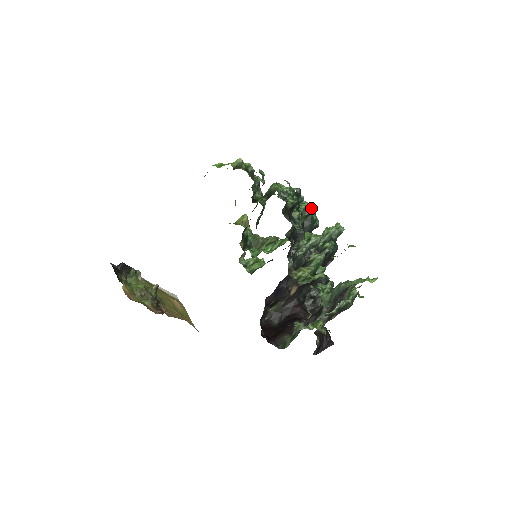
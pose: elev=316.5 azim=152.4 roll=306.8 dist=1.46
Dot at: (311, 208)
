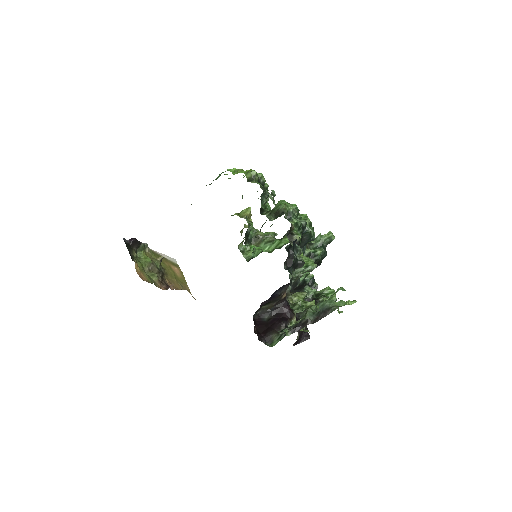
Dot at: (311, 225)
